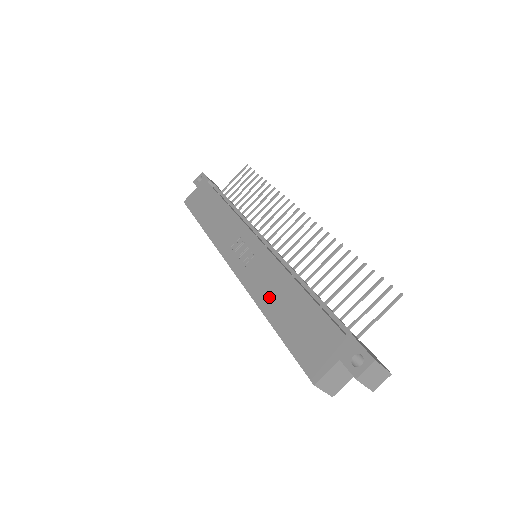
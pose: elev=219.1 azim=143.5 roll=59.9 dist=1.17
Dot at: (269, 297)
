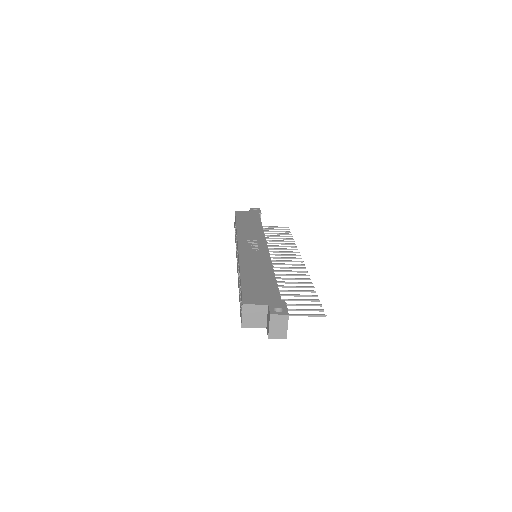
Dot at: (251, 266)
